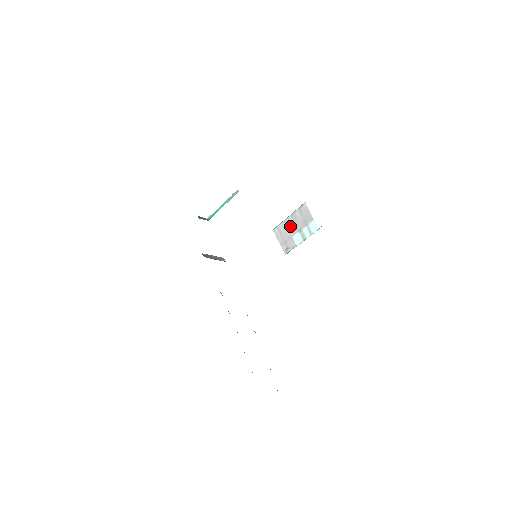
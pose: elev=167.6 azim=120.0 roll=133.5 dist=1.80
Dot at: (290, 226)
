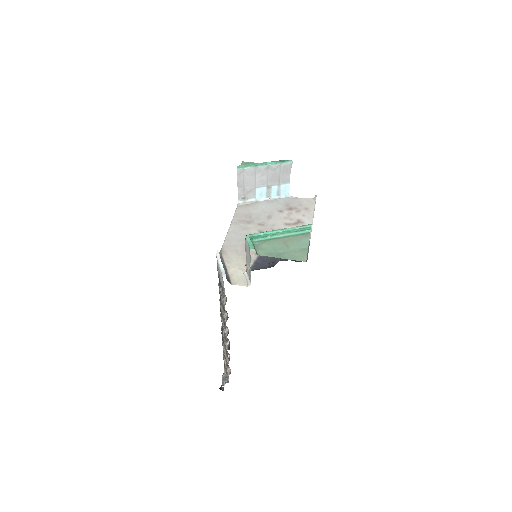
Dot at: (261, 176)
